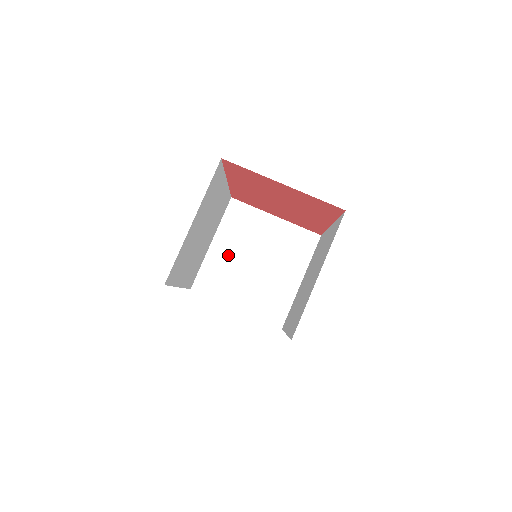
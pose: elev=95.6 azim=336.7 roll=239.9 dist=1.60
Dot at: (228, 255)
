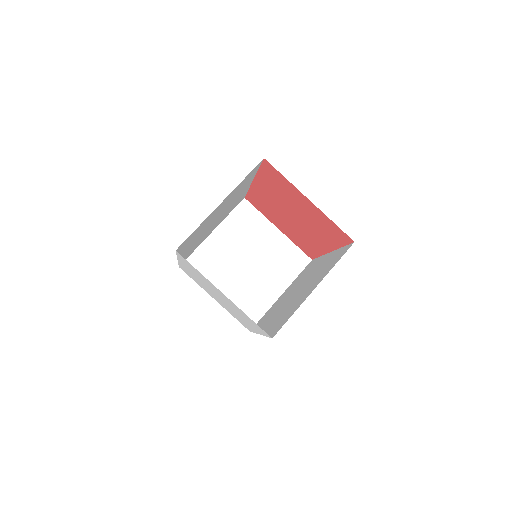
Dot at: (224, 248)
